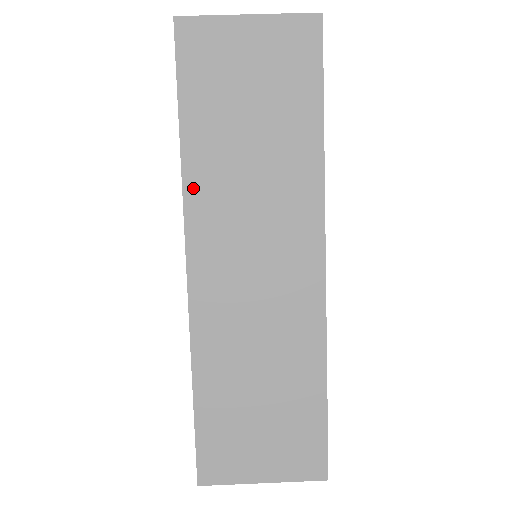
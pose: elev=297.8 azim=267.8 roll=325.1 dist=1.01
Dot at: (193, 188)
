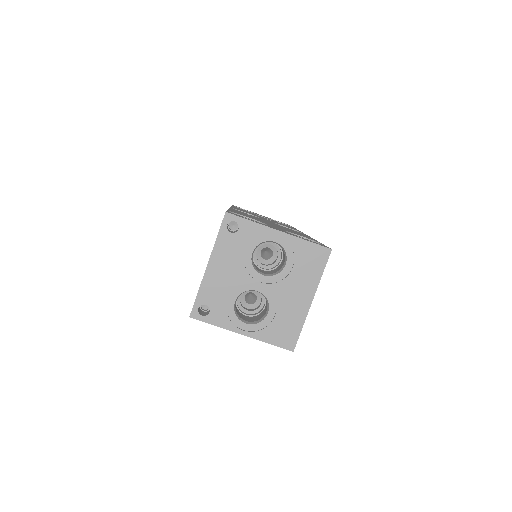
Dot at: occluded
